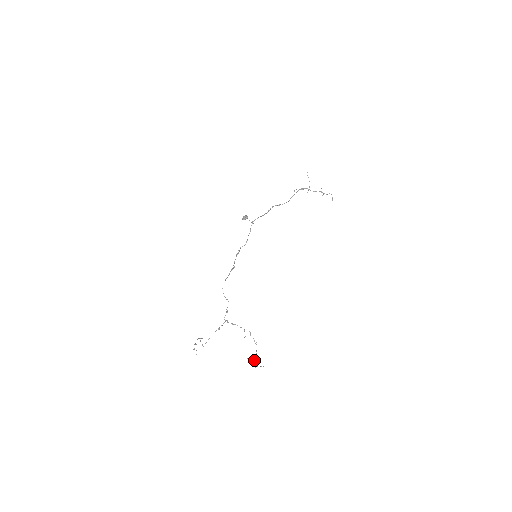
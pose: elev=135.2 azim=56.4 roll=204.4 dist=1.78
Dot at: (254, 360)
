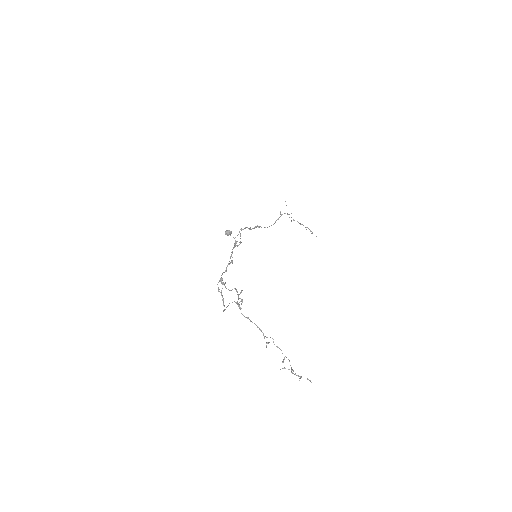
Dot at: (293, 373)
